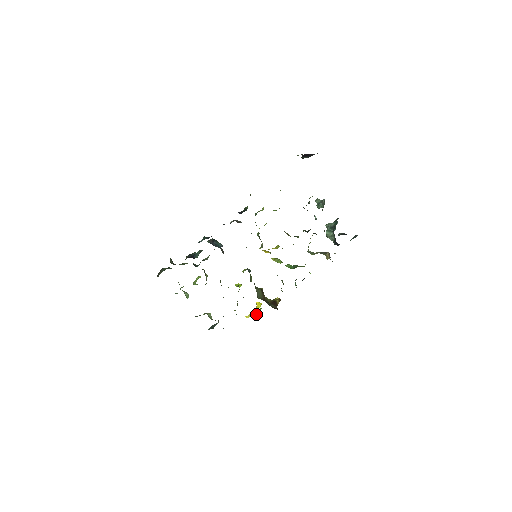
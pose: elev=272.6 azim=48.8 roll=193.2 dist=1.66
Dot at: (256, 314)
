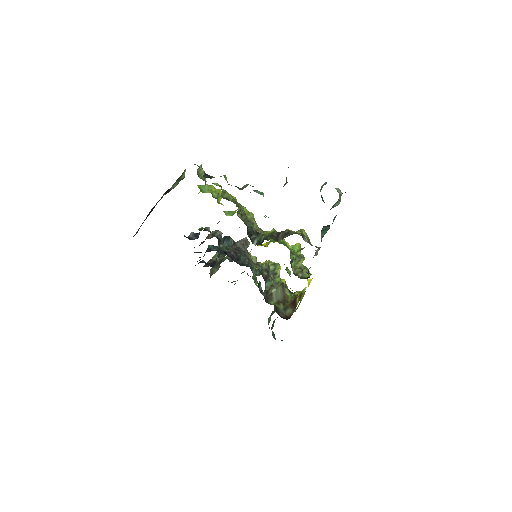
Dot at: (300, 301)
